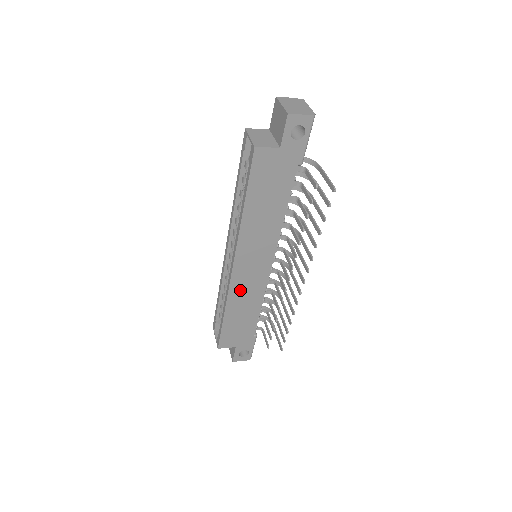
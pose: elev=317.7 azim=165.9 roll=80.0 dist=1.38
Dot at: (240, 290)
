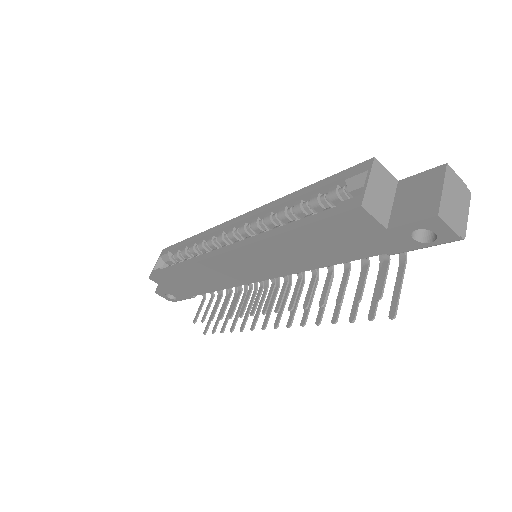
Dot at: (211, 269)
